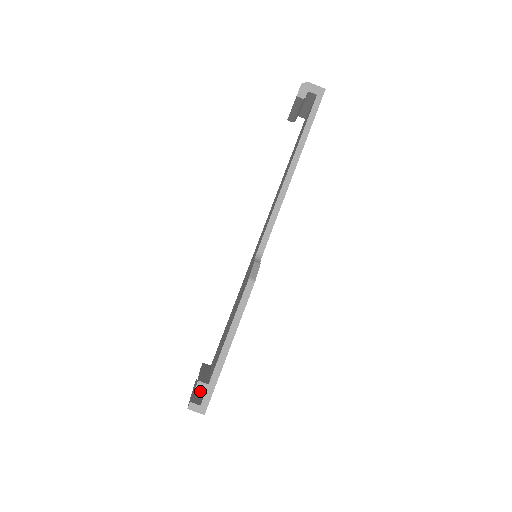
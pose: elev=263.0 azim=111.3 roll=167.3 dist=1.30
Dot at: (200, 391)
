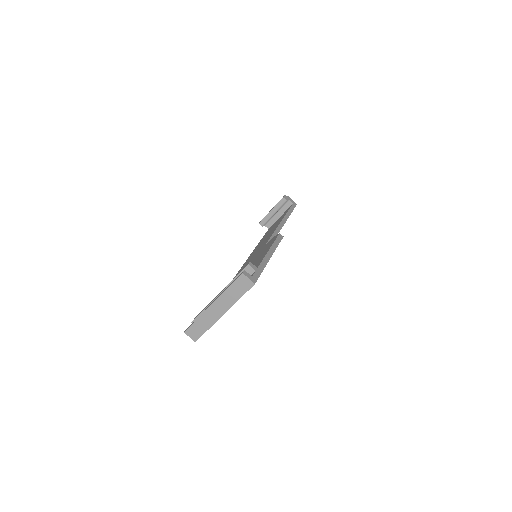
Dot at: occluded
